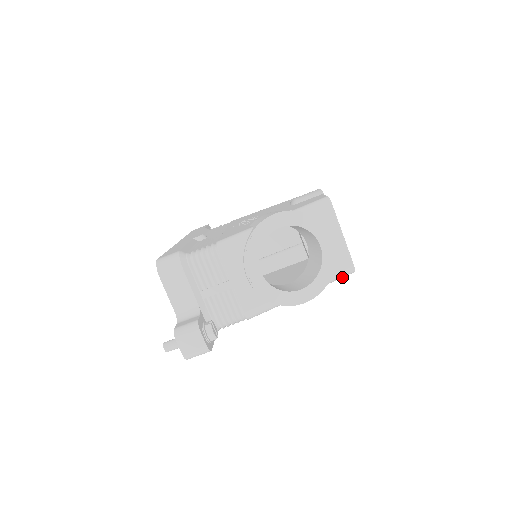
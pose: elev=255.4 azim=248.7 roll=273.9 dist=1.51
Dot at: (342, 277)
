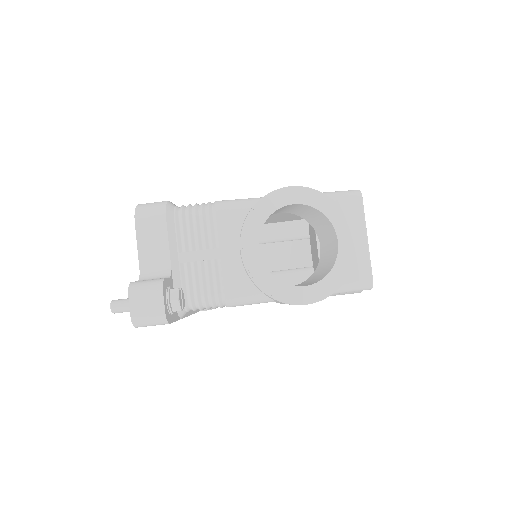
Dot at: (355, 290)
